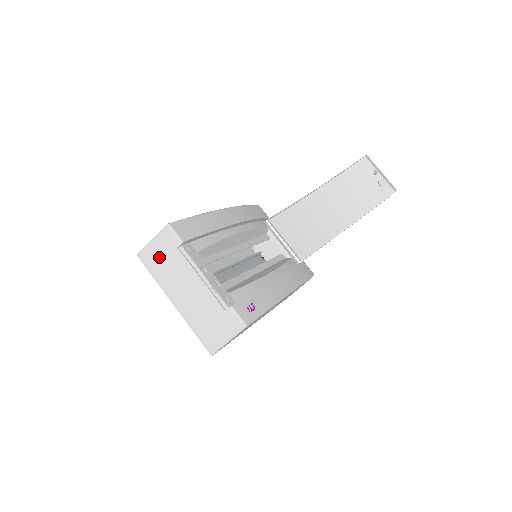
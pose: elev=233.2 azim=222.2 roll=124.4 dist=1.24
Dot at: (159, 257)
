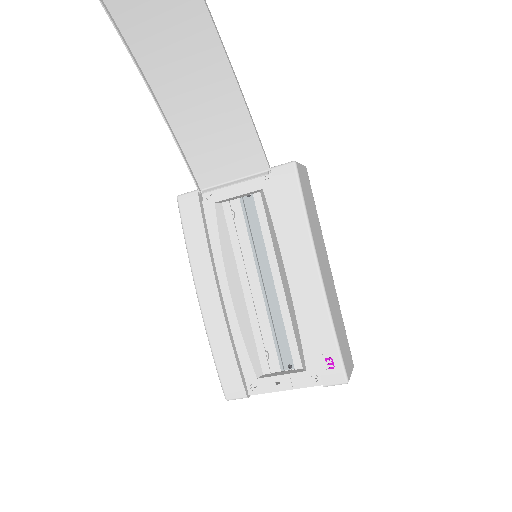
Dot at: occluded
